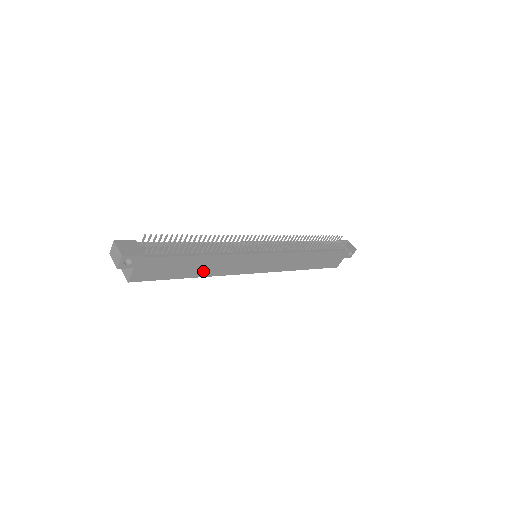
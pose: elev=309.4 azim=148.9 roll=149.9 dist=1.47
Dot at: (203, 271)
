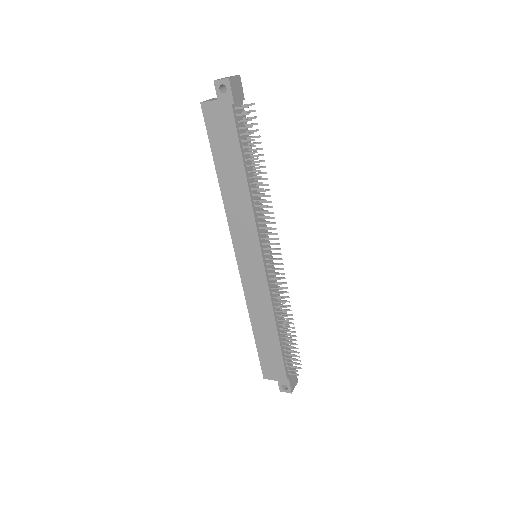
Dot at: (228, 189)
